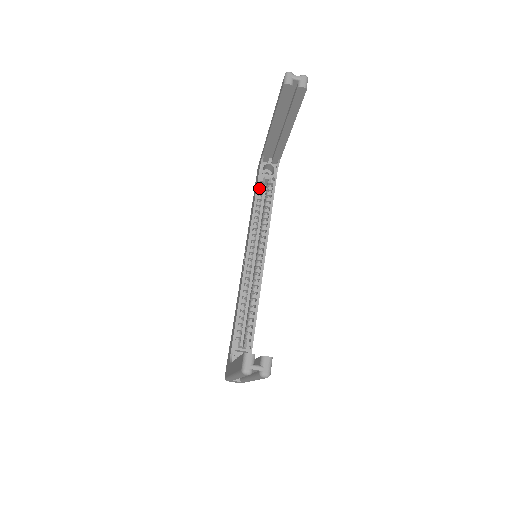
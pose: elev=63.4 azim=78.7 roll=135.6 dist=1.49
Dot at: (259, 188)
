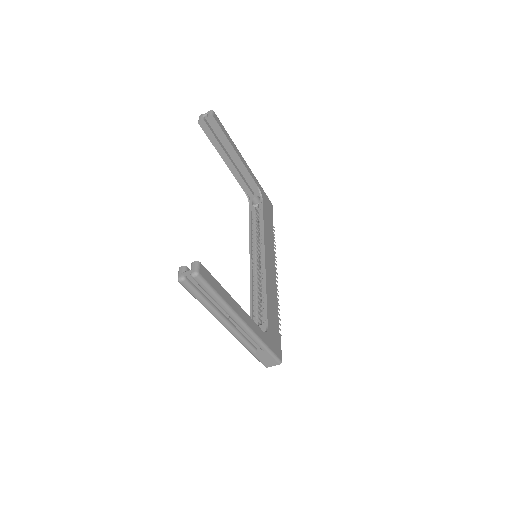
Dot at: (253, 216)
